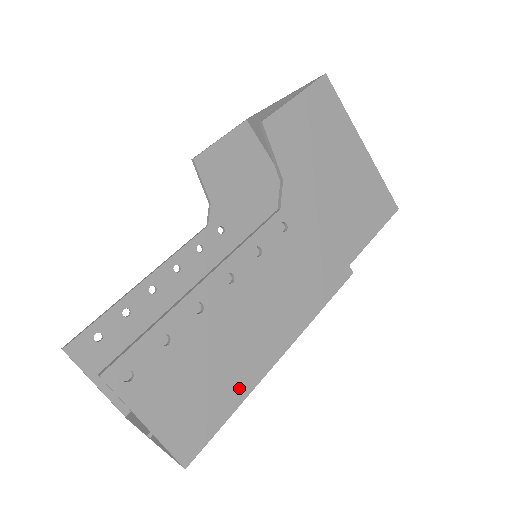
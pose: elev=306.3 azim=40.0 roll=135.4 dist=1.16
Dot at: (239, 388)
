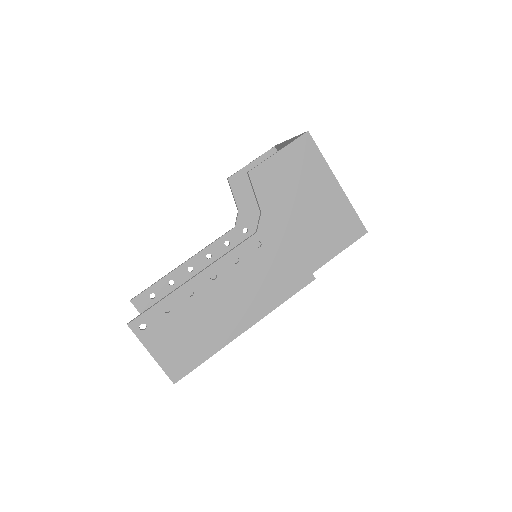
Dot at: (214, 344)
